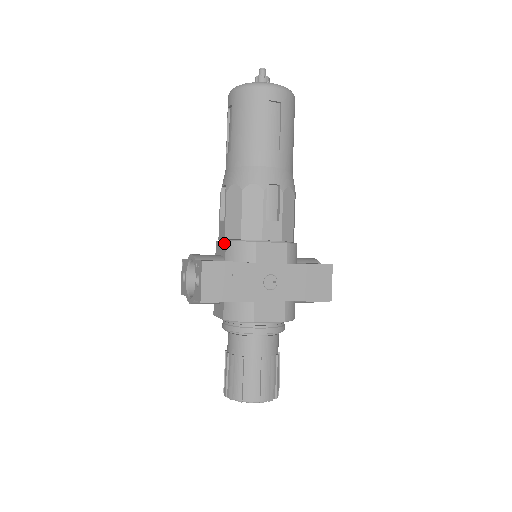
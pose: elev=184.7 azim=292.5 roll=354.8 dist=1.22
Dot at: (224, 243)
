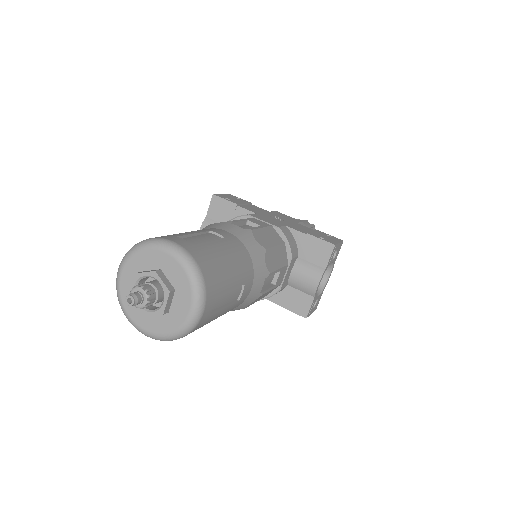
Dot at: occluded
